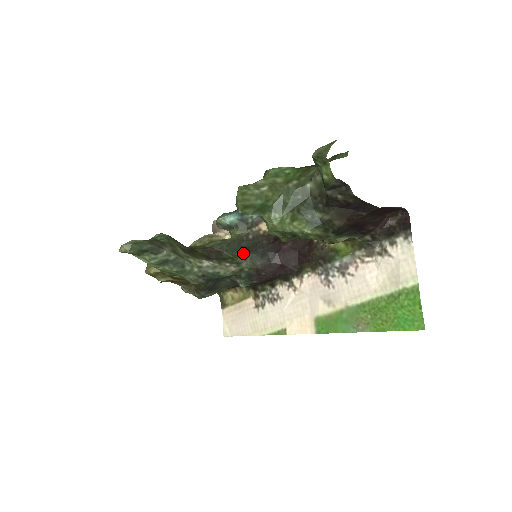
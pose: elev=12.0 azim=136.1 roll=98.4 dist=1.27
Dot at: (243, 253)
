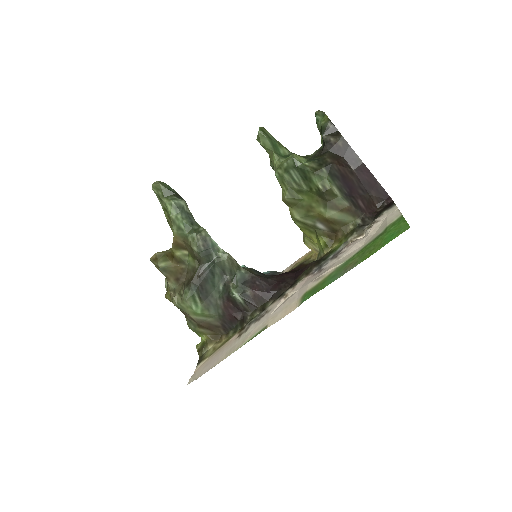
Dot at: occluded
